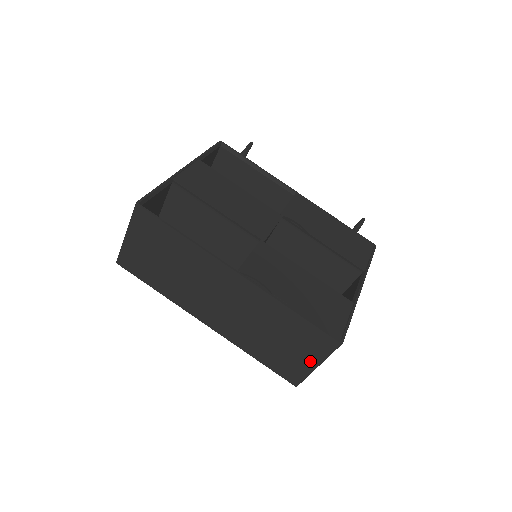
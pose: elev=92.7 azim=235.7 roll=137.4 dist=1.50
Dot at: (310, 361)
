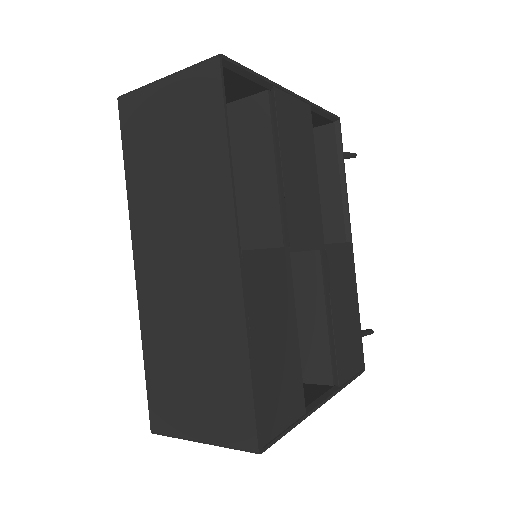
Dot at: (200, 428)
